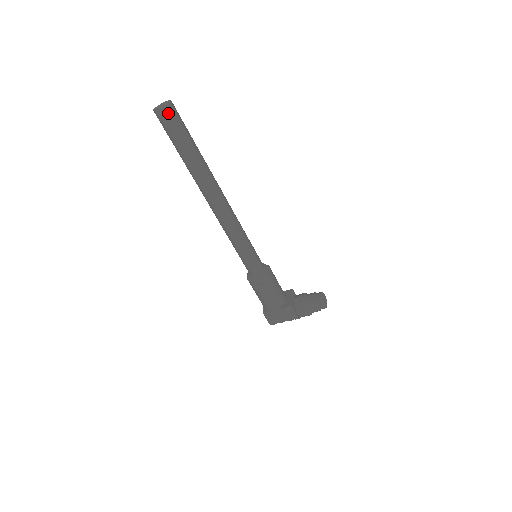
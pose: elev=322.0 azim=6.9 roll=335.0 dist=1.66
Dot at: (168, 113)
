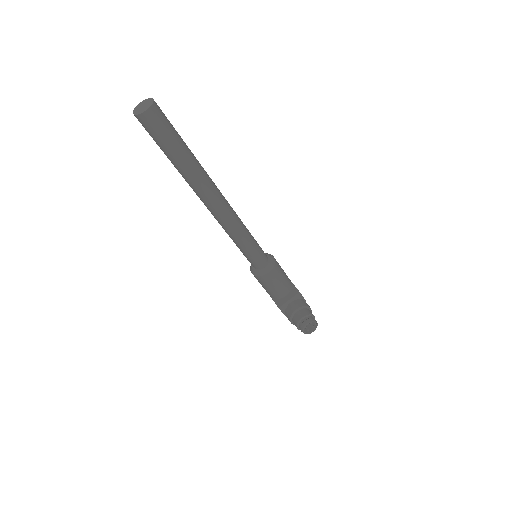
Dot at: (142, 122)
